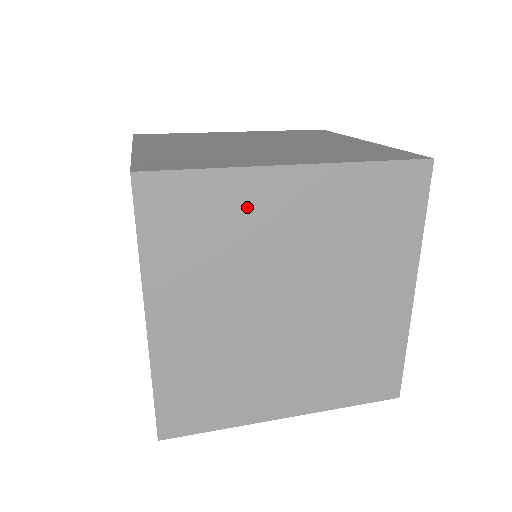
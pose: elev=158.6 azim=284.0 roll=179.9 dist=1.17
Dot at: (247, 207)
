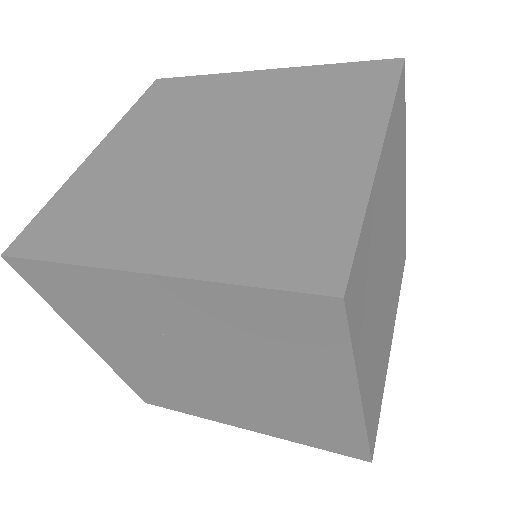
Dot at: (116, 296)
